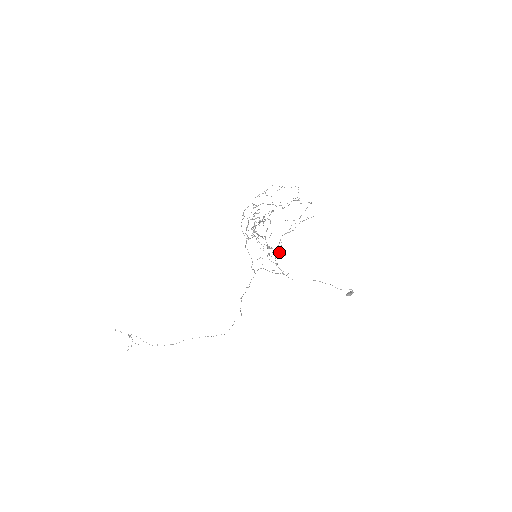
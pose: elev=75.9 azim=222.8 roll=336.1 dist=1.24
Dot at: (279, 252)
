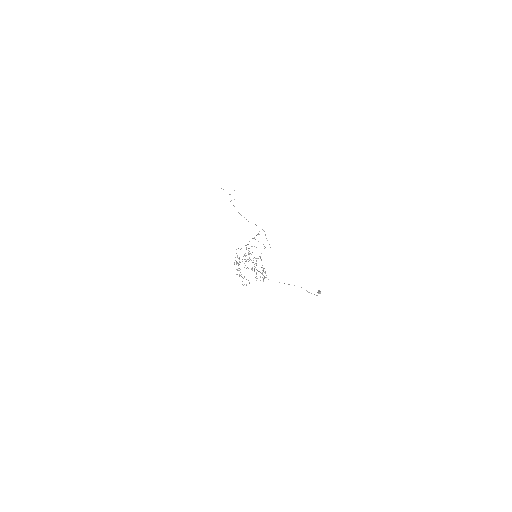
Dot at: occluded
